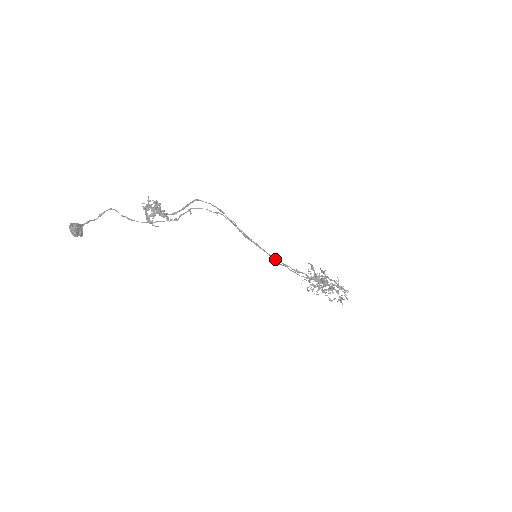
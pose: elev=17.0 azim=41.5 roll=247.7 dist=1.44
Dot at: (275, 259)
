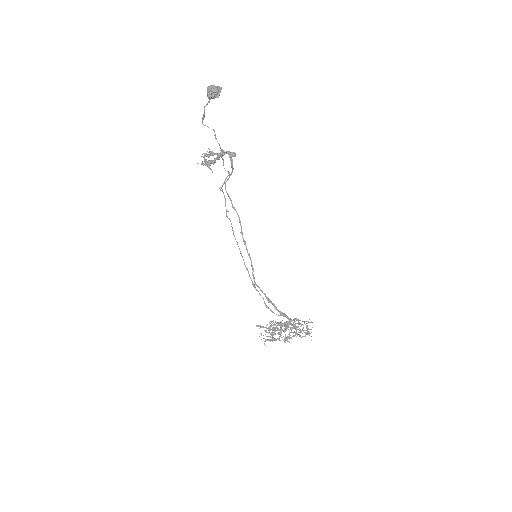
Dot at: (254, 284)
